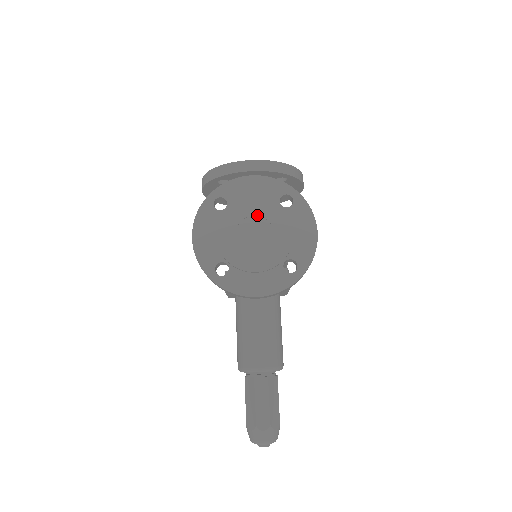
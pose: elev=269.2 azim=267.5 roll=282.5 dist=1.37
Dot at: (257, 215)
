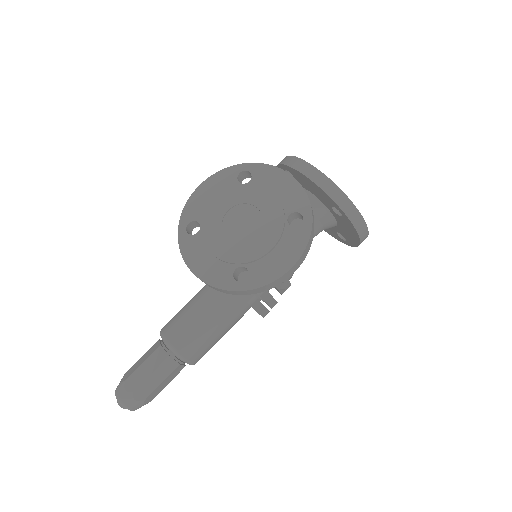
Dot at: (260, 209)
